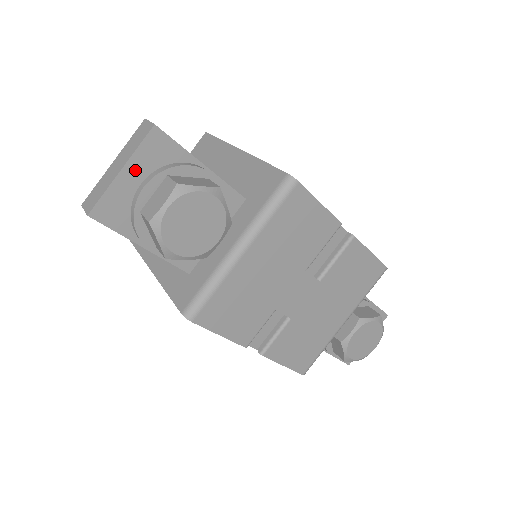
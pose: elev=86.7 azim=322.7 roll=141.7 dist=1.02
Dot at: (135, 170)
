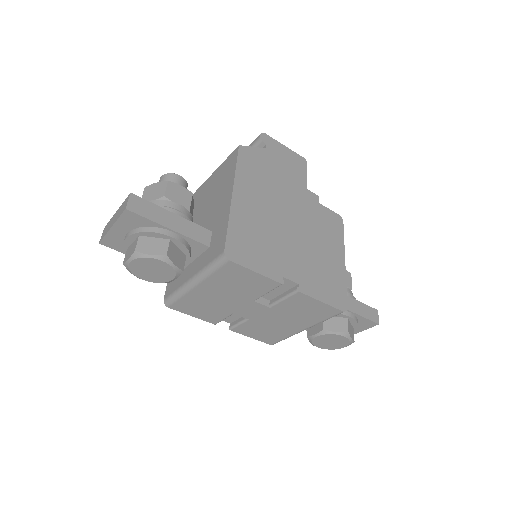
Dot at: (121, 228)
